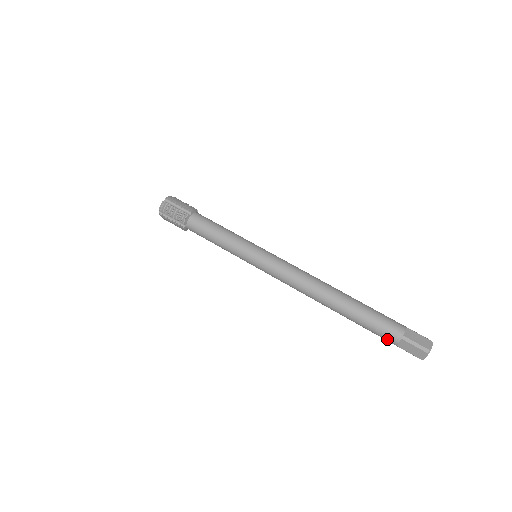
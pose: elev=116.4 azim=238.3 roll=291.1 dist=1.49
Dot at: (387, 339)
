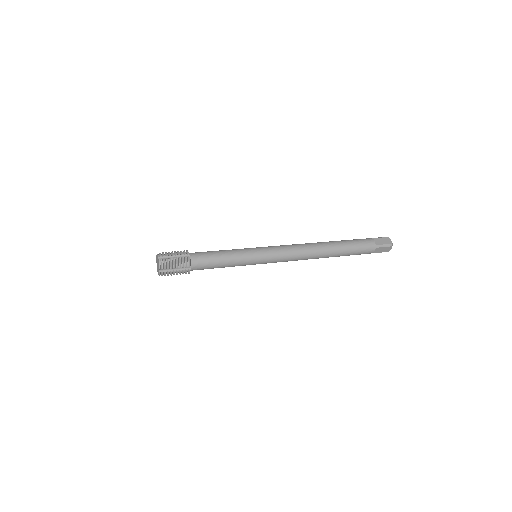
Dot at: (368, 243)
